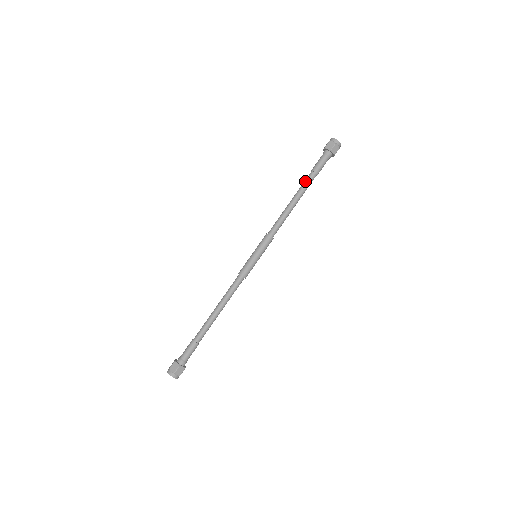
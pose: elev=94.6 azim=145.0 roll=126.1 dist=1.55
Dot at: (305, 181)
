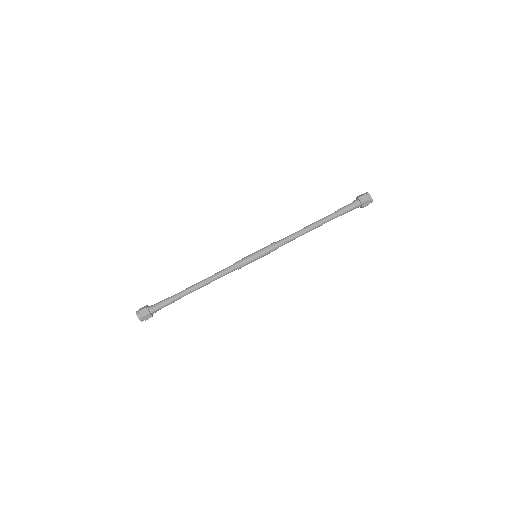
Dot at: (327, 216)
